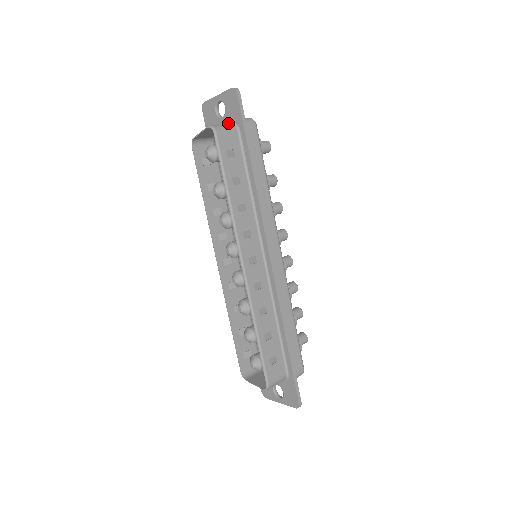
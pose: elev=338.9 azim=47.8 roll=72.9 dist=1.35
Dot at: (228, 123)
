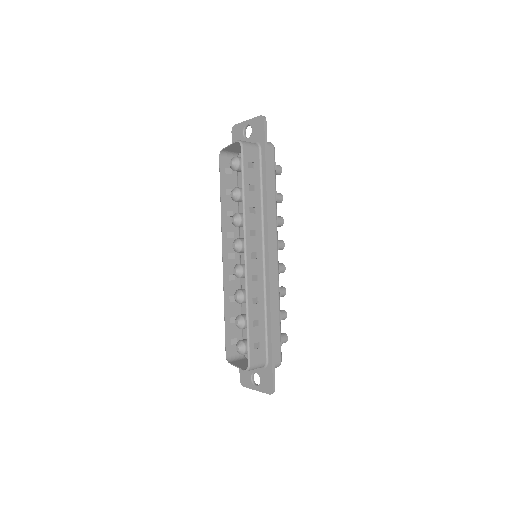
Dot at: occluded
